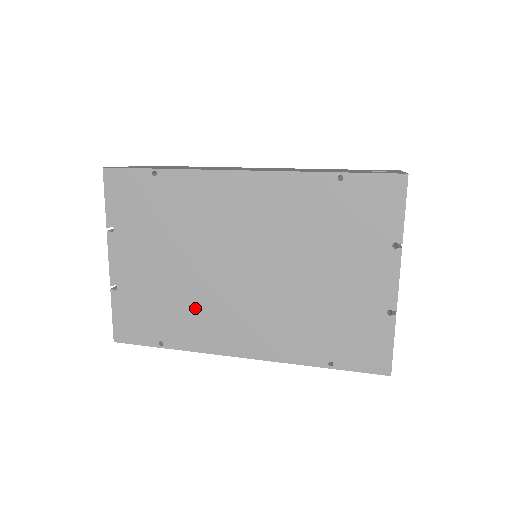
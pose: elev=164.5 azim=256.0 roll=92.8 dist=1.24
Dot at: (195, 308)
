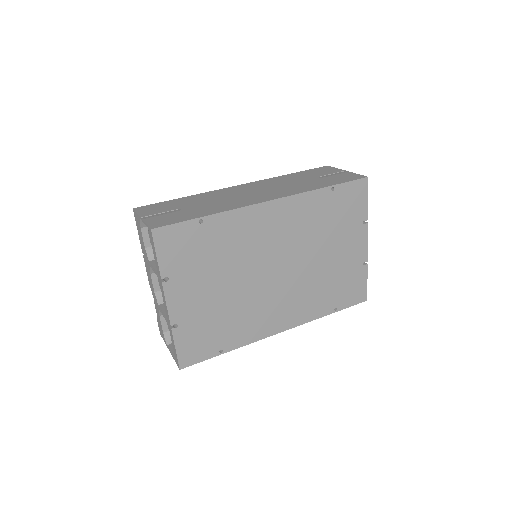
Dot at: (245, 313)
